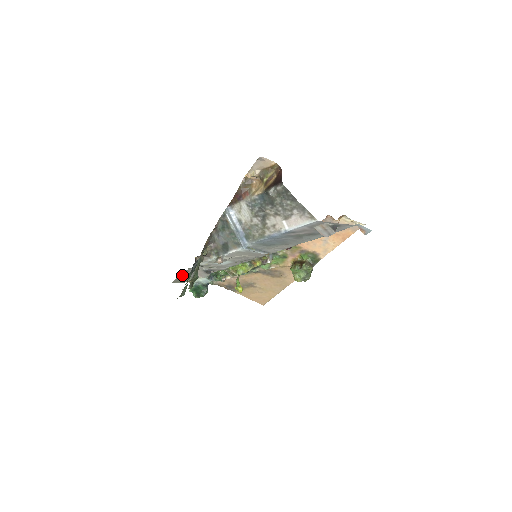
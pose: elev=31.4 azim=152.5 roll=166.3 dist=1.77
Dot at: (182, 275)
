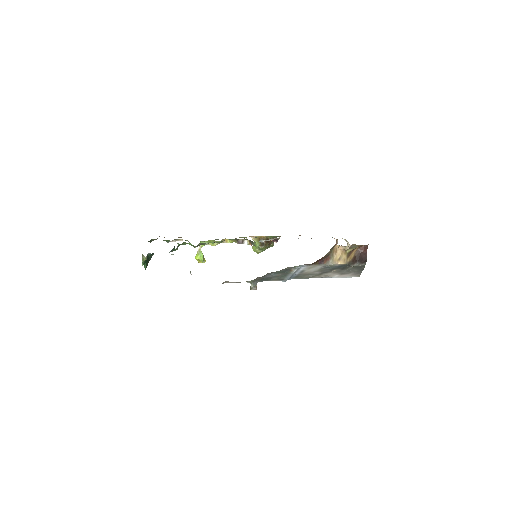
Dot at: occluded
